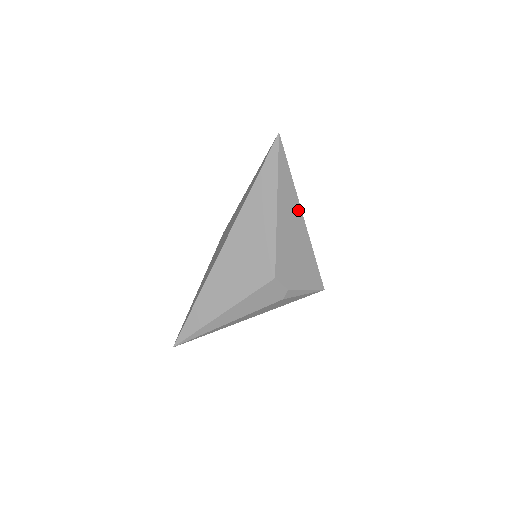
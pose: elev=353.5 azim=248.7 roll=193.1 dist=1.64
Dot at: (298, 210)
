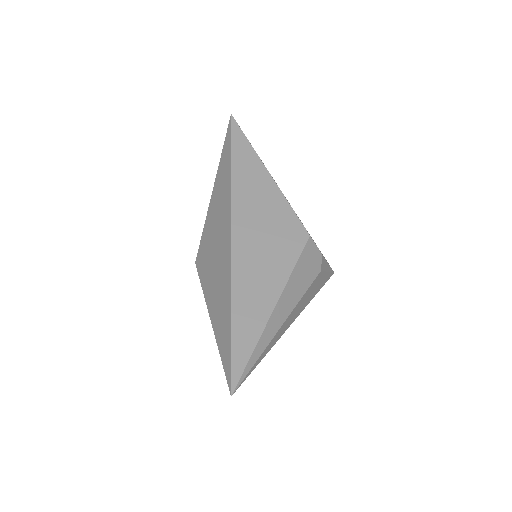
Dot at: occluded
